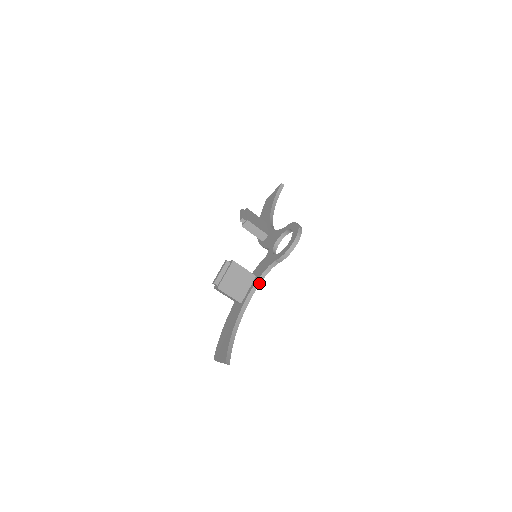
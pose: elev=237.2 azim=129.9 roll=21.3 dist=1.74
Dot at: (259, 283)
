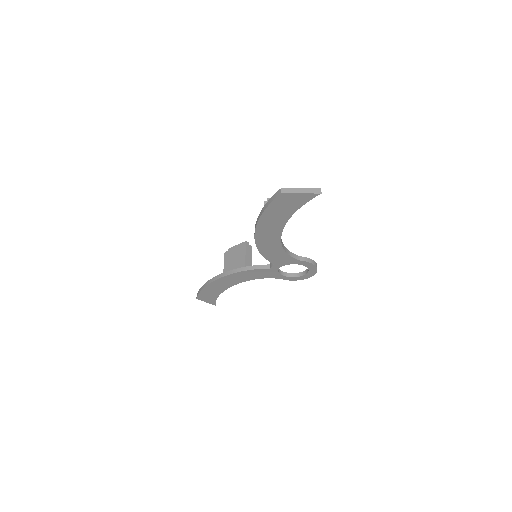
Dot at: (283, 248)
